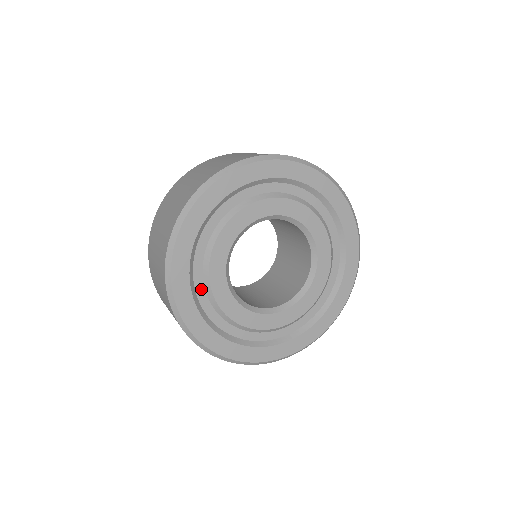
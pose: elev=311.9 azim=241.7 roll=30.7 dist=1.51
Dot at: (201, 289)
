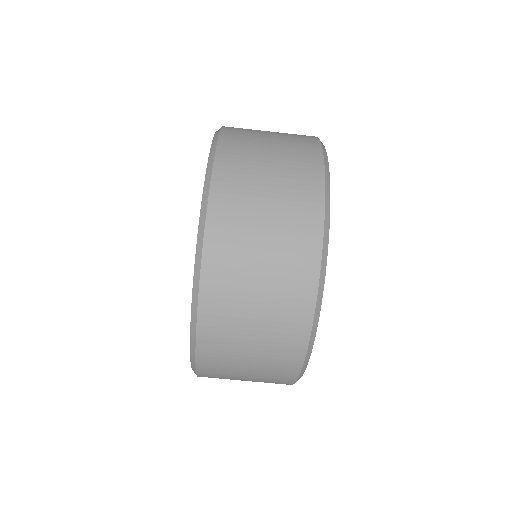
Dot at: occluded
